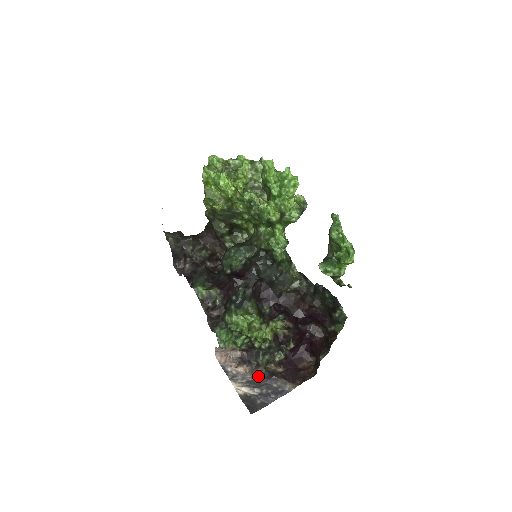
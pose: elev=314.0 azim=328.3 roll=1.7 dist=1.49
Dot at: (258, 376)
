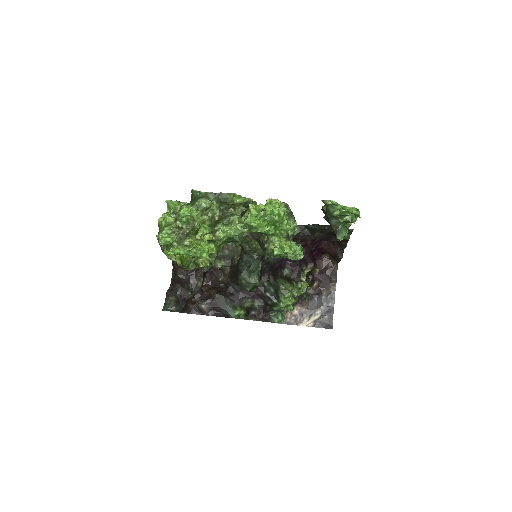
Dot at: (309, 304)
